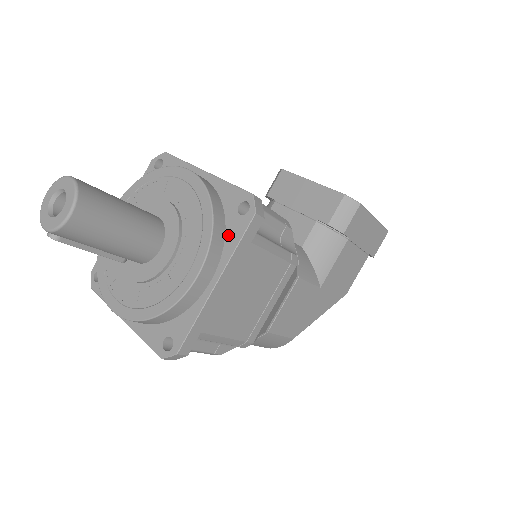
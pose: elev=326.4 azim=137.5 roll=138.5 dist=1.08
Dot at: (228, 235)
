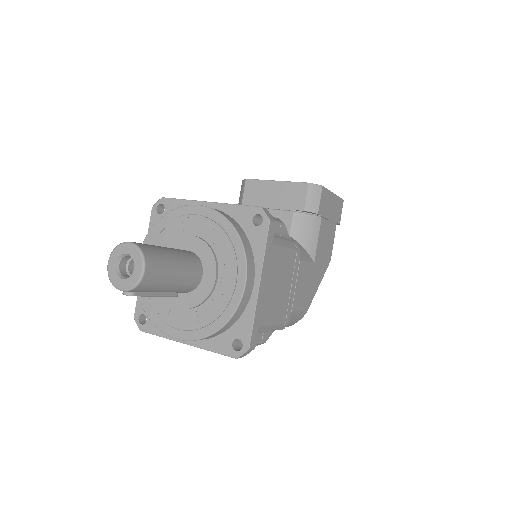
Dot at: (253, 244)
